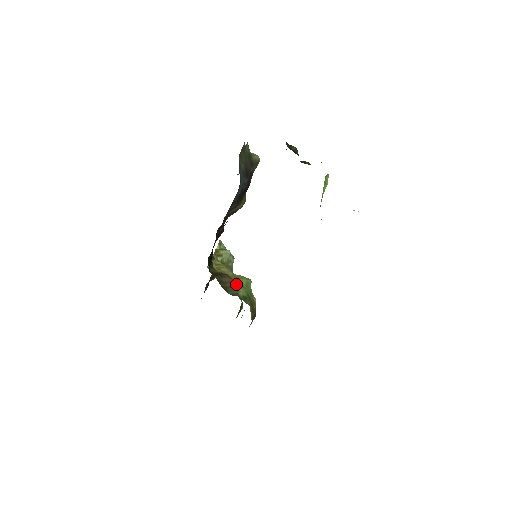
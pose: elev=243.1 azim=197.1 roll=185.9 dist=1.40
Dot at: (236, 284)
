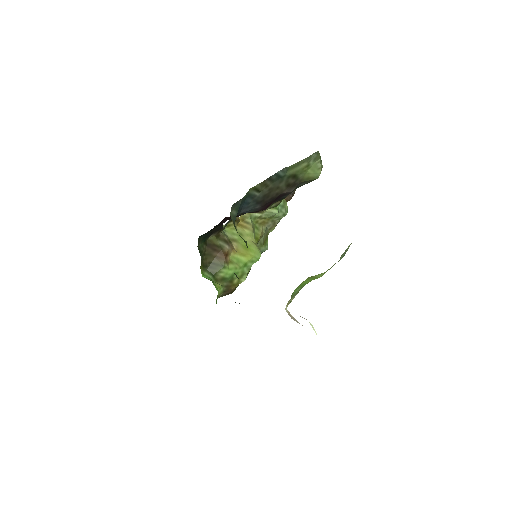
Dot at: (224, 264)
